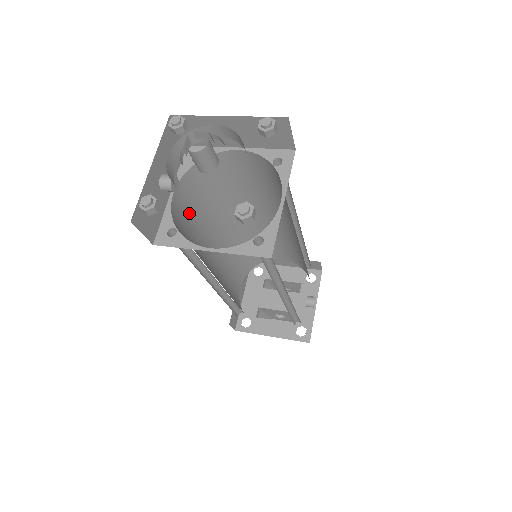
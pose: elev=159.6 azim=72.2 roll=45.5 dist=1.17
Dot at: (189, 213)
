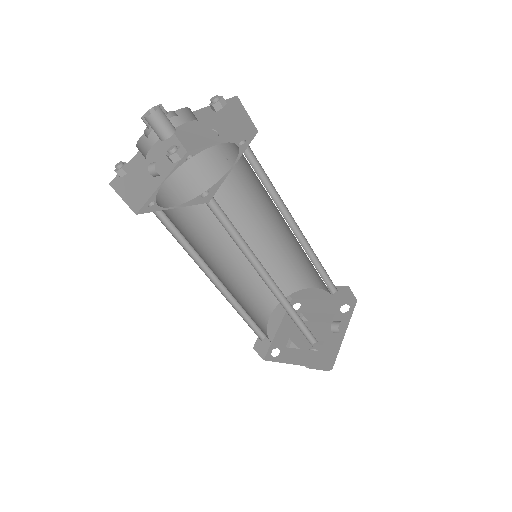
Dot at: (186, 207)
